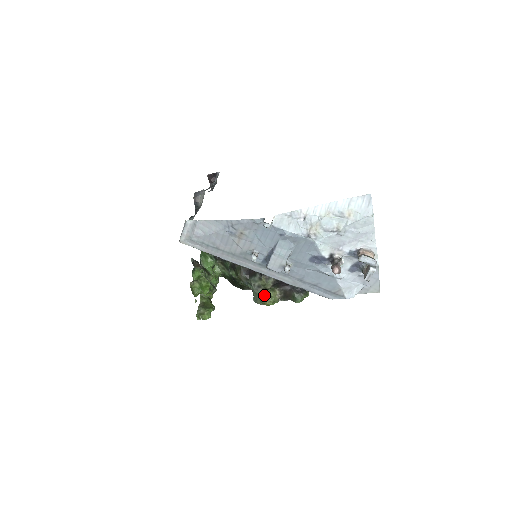
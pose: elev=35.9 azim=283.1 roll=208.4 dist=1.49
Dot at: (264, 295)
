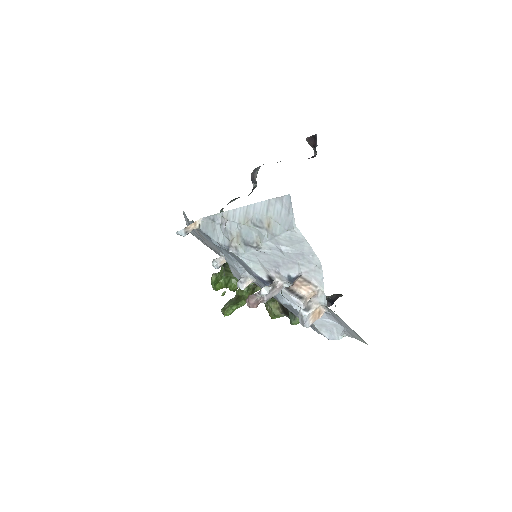
Dot at: (266, 304)
